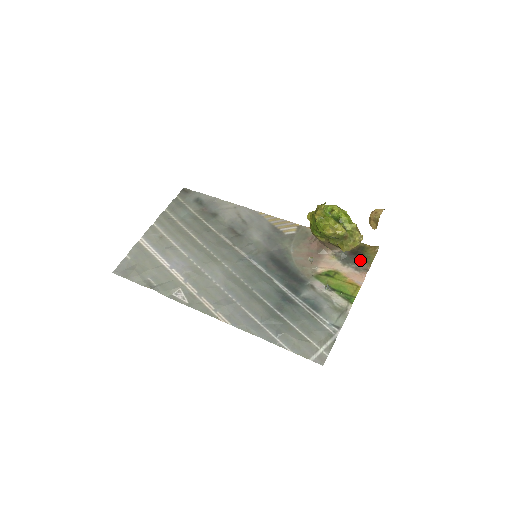
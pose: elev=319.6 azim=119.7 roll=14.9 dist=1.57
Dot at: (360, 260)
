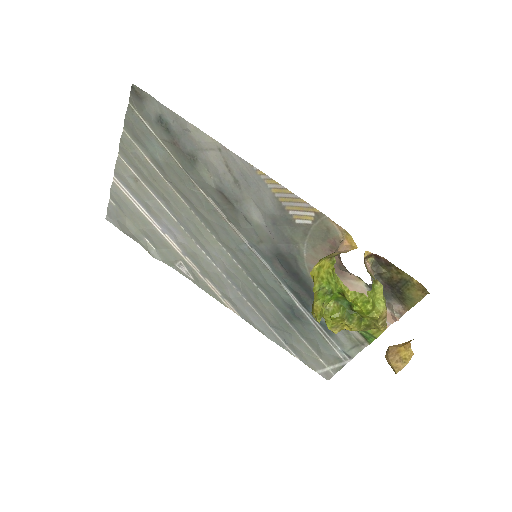
Dot at: (396, 298)
